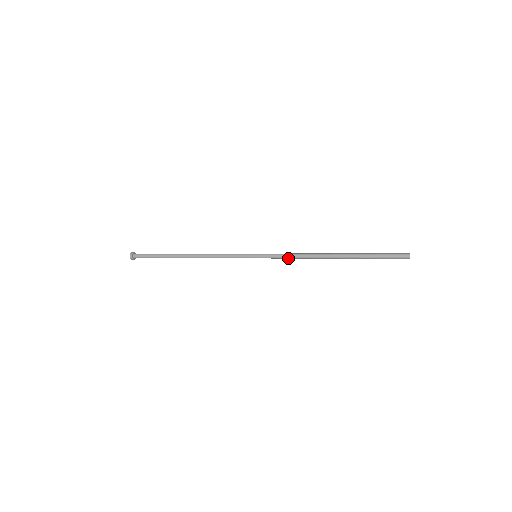
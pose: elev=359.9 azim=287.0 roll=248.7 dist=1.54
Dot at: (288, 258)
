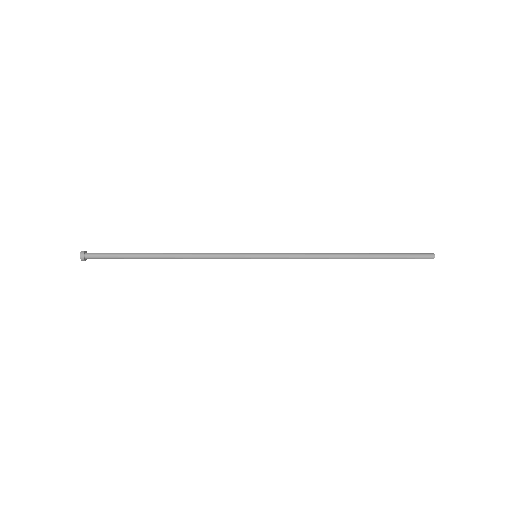
Dot at: (296, 257)
